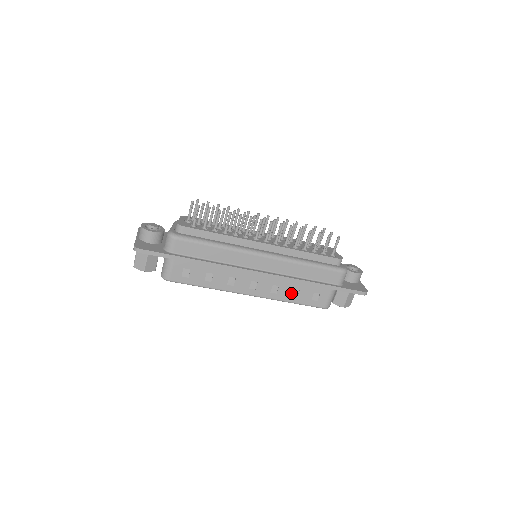
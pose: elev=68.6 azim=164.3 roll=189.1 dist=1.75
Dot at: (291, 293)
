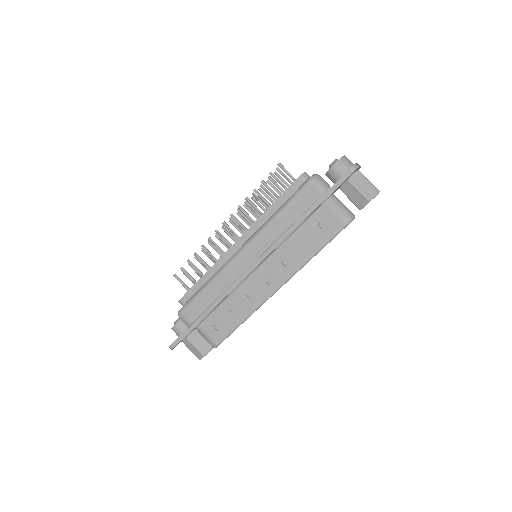
Dot at: (302, 249)
